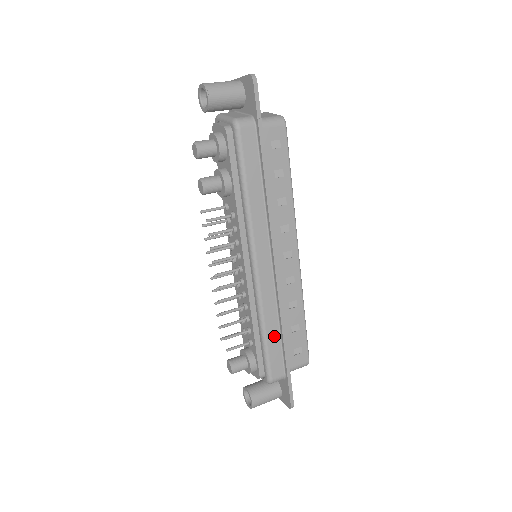
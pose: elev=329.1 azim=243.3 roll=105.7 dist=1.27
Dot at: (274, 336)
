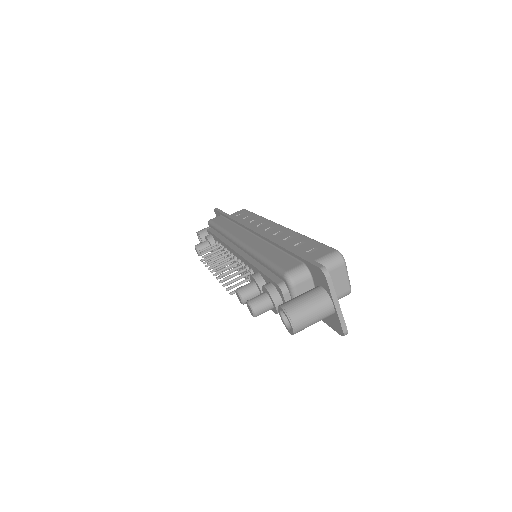
Dot at: occluded
